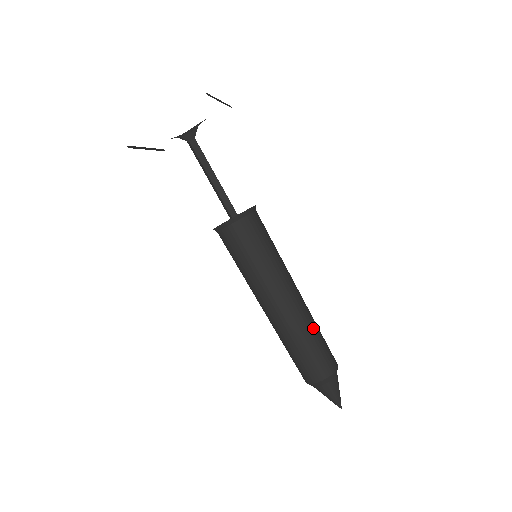
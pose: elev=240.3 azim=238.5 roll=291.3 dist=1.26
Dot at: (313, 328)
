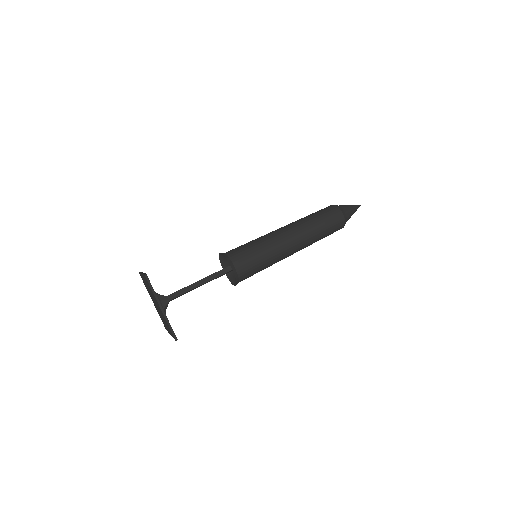
Dot at: (317, 235)
